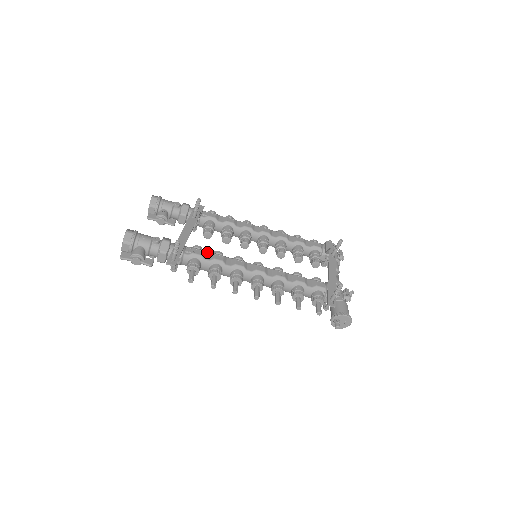
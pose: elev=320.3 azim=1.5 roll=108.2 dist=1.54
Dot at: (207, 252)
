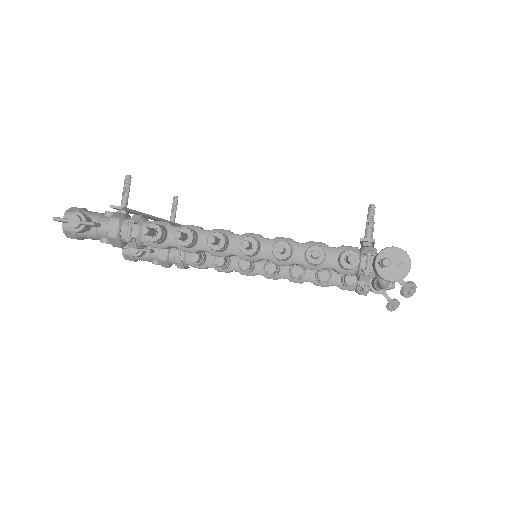
Dot at: occluded
